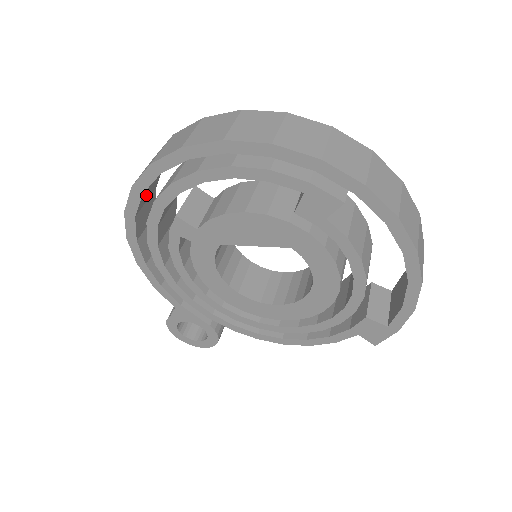
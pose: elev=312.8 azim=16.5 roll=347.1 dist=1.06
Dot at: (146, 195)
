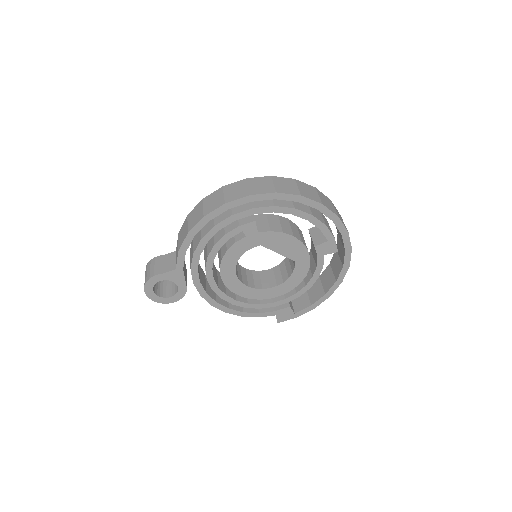
Dot at: occluded
